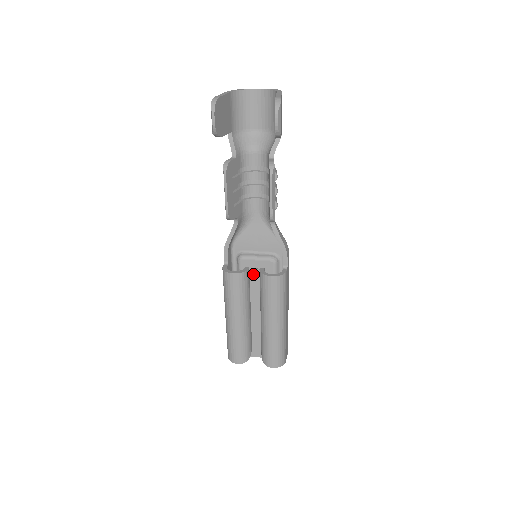
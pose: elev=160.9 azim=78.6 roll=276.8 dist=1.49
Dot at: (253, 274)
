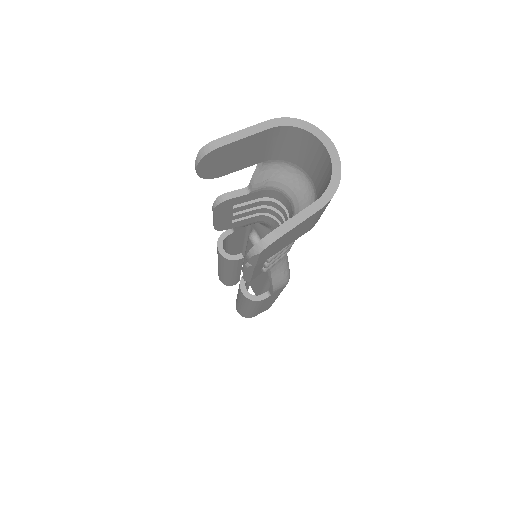
Dot at: occluded
